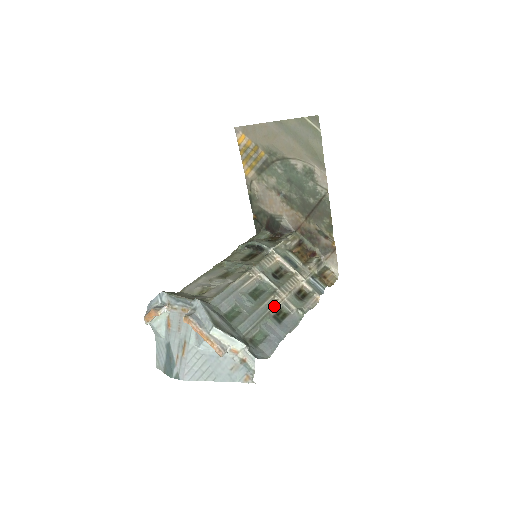
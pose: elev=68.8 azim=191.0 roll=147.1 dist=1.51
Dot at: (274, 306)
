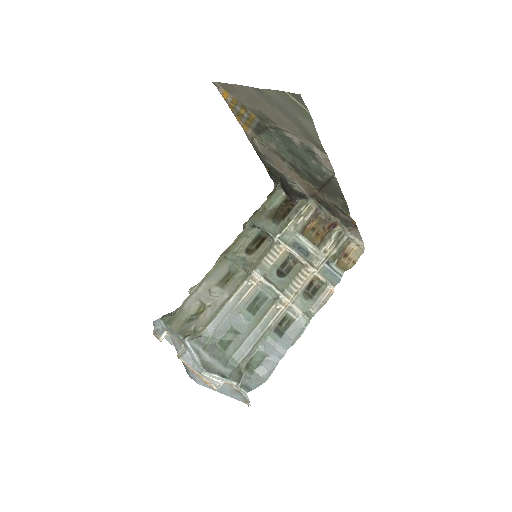
Dot at: (275, 318)
